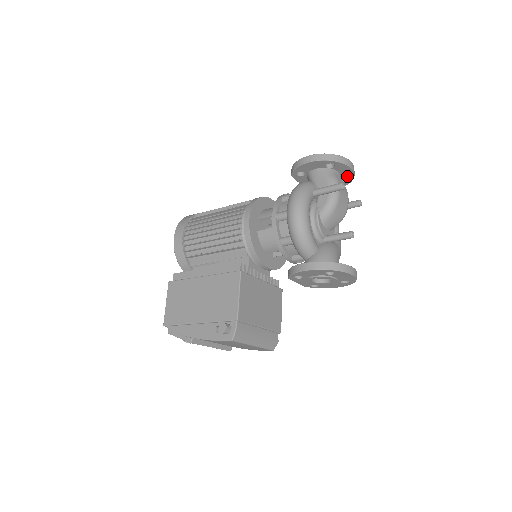
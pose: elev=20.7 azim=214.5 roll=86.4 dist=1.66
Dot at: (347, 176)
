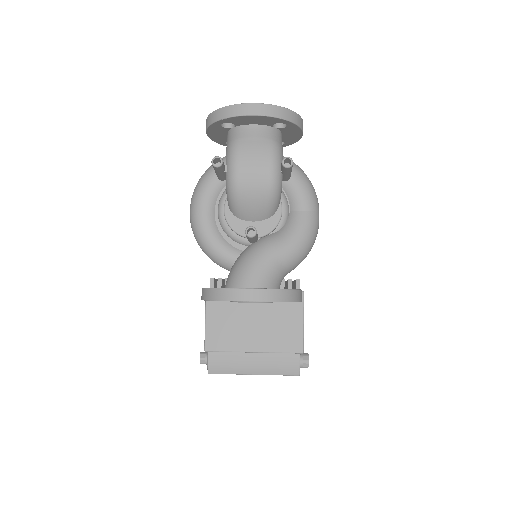
Dot at: (272, 121)
